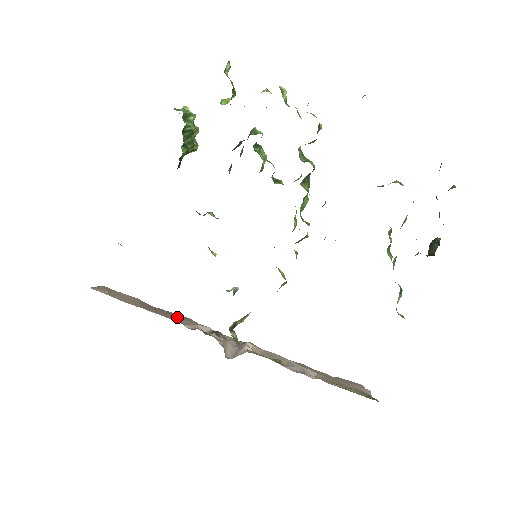
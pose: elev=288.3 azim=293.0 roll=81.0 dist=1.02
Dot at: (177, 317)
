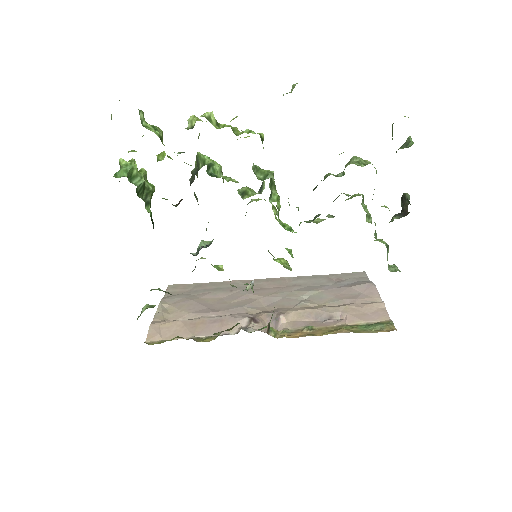
Dot at: (219, 324)
